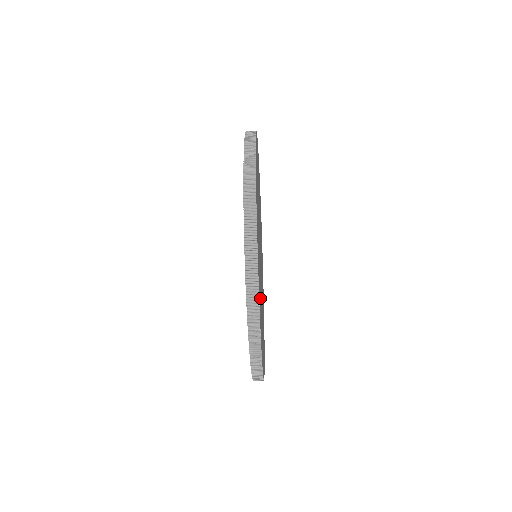
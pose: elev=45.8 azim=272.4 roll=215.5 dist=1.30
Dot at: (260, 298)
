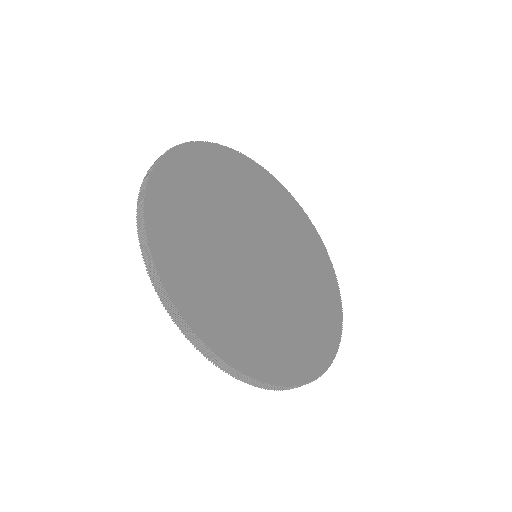
Dot at: (186, 234)
